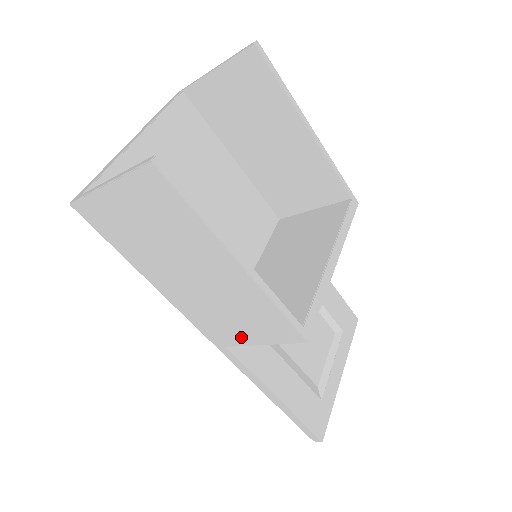
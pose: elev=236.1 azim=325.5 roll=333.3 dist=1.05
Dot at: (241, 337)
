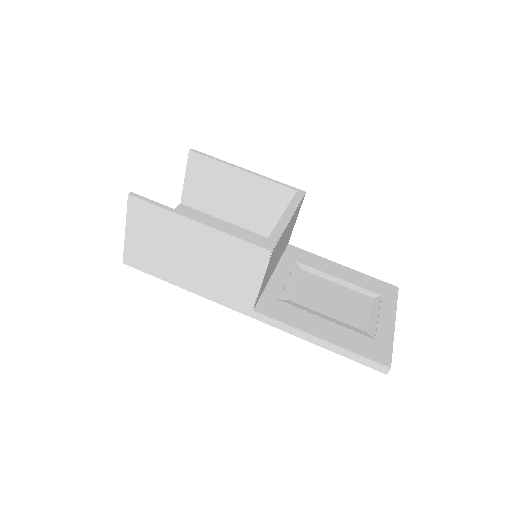
Dot at: (249, 289)
